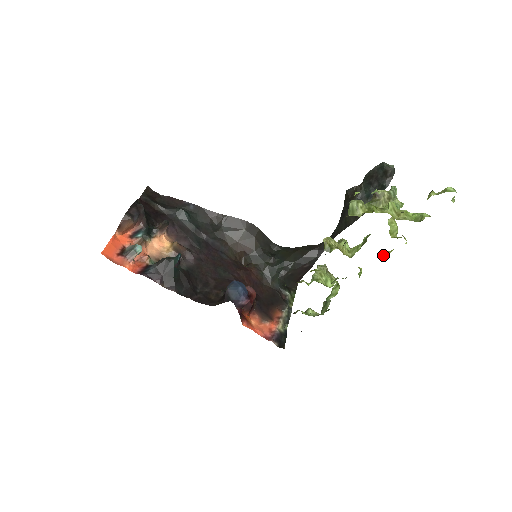
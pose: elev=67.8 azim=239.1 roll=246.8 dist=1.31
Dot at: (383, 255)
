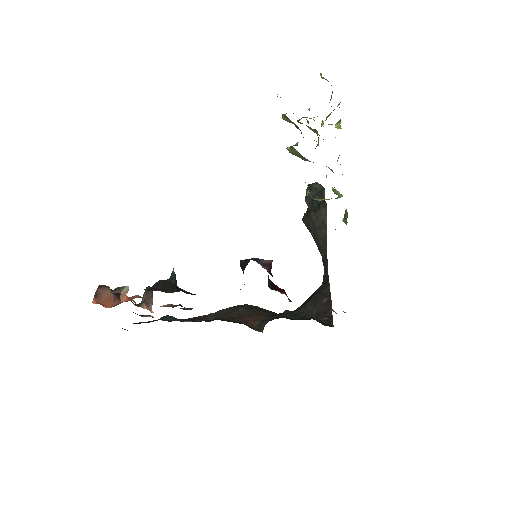
Dot at: occluded
